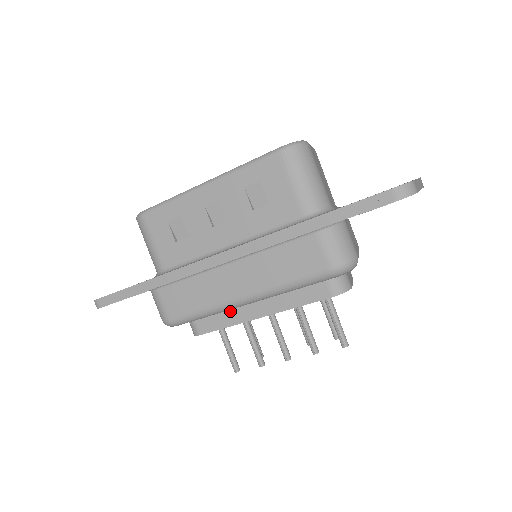
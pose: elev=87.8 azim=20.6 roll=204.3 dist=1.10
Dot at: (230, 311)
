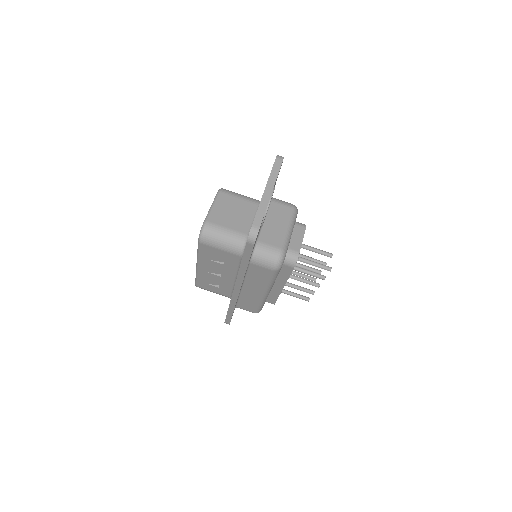
Dot at: (271, 292)
